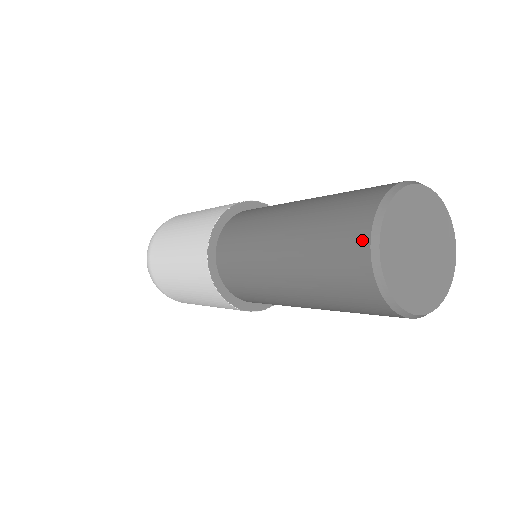
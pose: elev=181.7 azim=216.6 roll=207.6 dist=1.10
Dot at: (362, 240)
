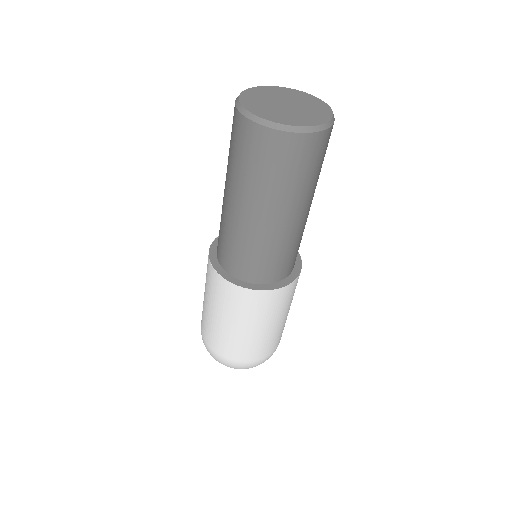
Dot at: occluded
